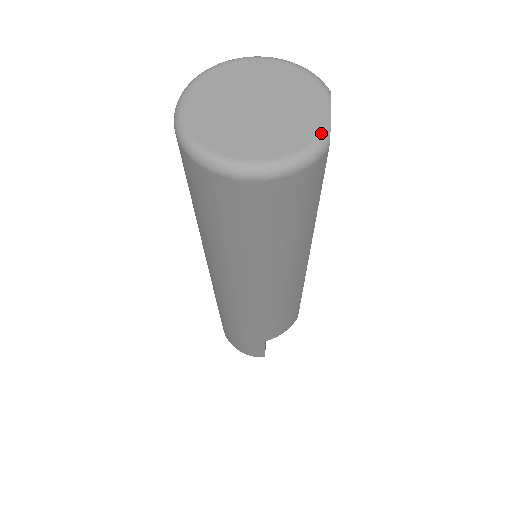
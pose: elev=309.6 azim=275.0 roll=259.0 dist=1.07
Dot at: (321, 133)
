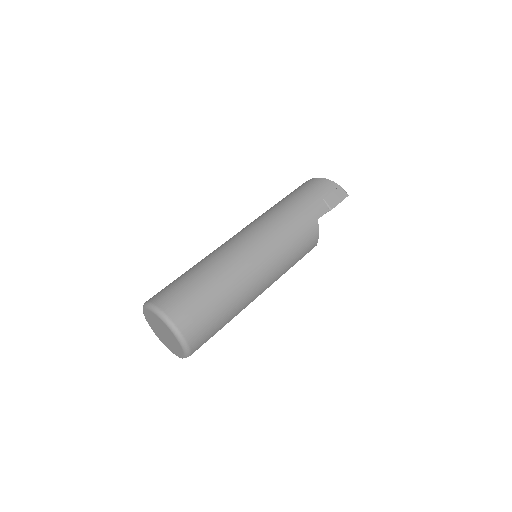
Dot at: occluded
